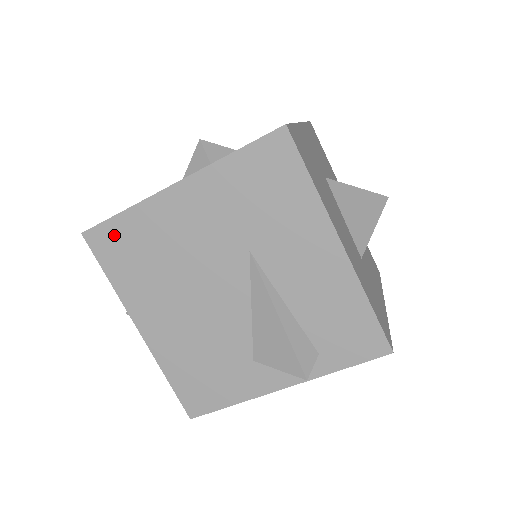
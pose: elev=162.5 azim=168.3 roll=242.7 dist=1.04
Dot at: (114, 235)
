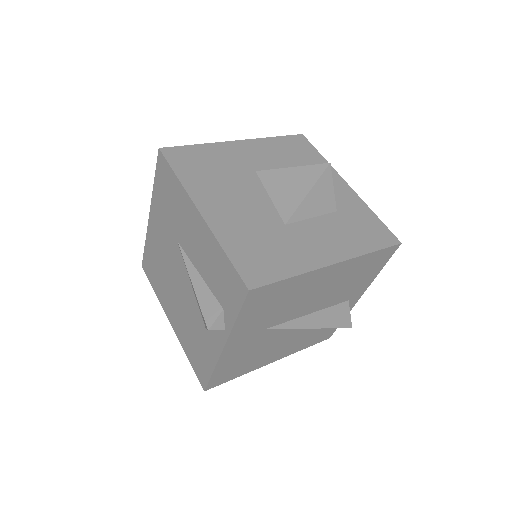
Dot at: (148, 261)
